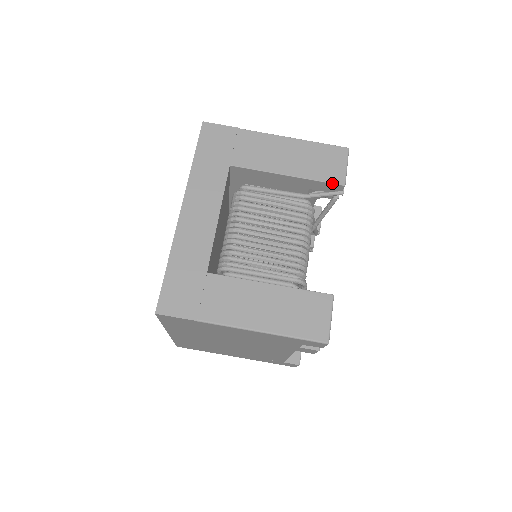
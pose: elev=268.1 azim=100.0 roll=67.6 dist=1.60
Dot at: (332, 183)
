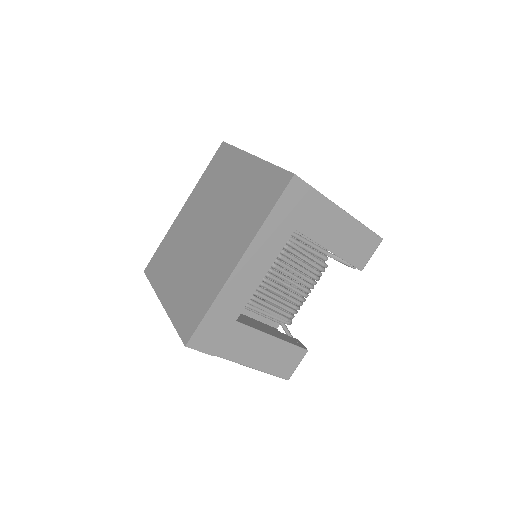
Dot at: (355, 267)
